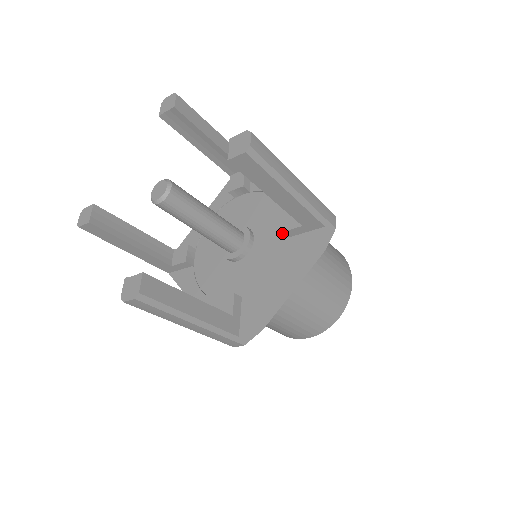
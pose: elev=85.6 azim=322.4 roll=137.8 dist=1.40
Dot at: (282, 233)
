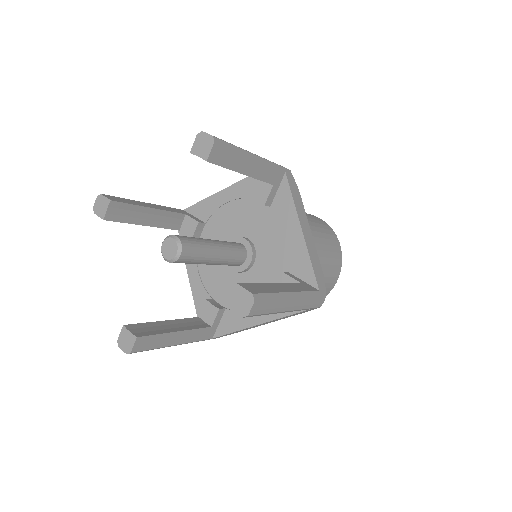
Dot at: (262, 211)
